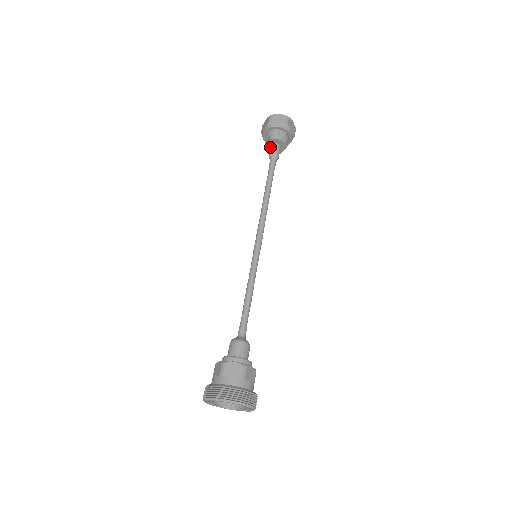
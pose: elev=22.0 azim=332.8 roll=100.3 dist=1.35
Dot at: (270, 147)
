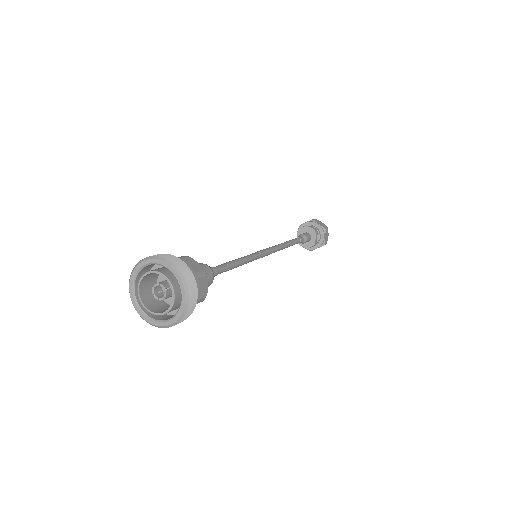
Dot at: occluded
